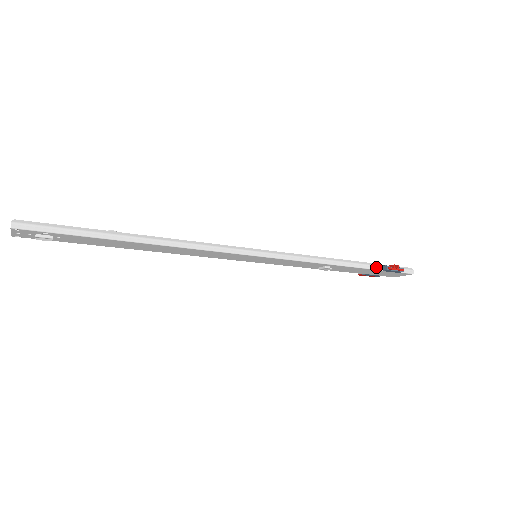
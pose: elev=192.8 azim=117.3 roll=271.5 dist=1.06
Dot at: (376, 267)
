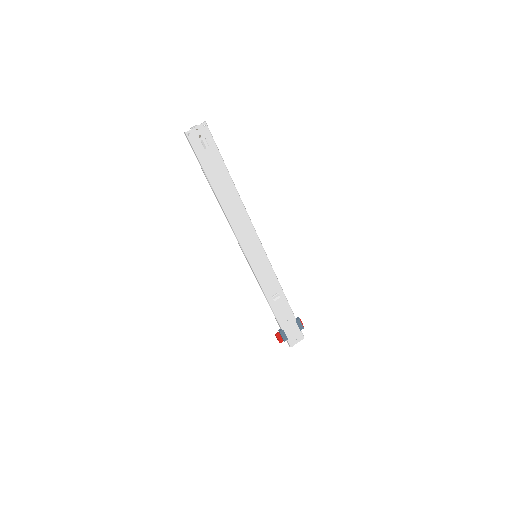
Dot at: occluded
